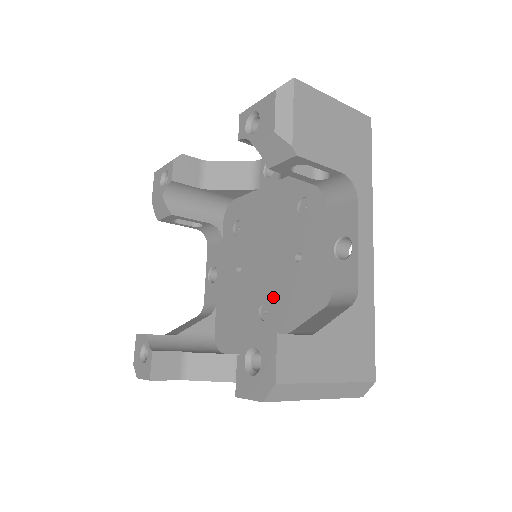
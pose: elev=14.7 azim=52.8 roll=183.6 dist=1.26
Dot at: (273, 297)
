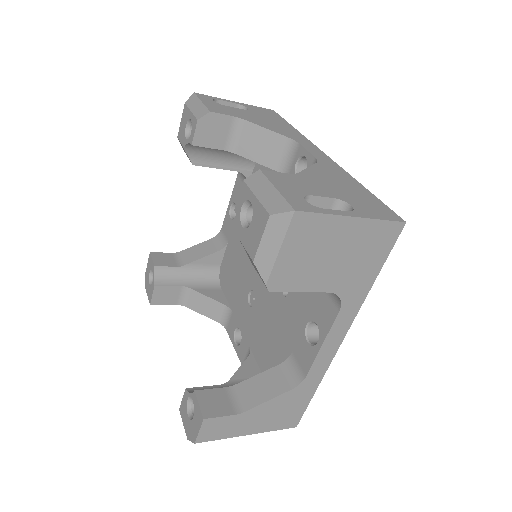
Dot at: (260, 297)
